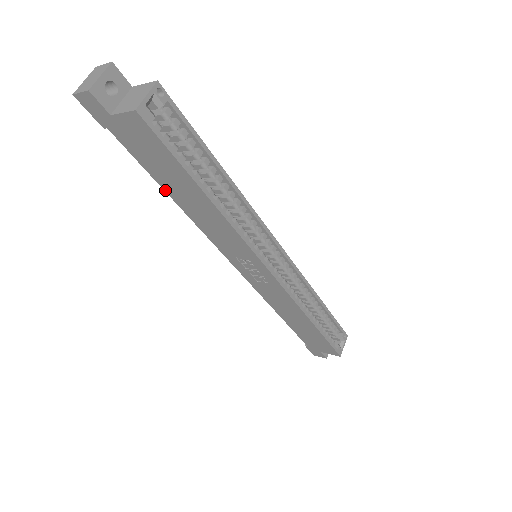
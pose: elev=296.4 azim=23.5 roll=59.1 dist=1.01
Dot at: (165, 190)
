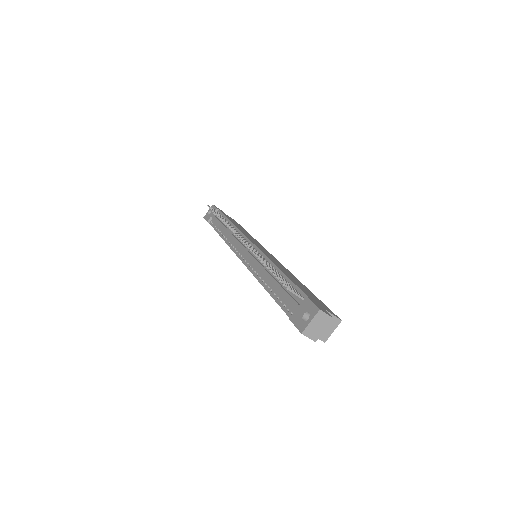
Dot at: (270, 294)
